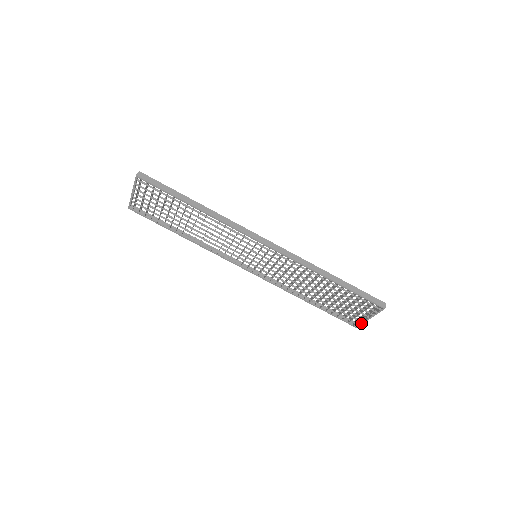
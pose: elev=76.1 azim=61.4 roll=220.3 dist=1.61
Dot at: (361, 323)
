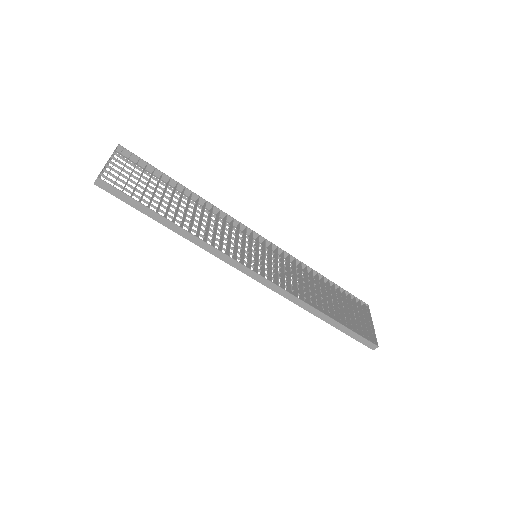
Dot at: (364, 316)
